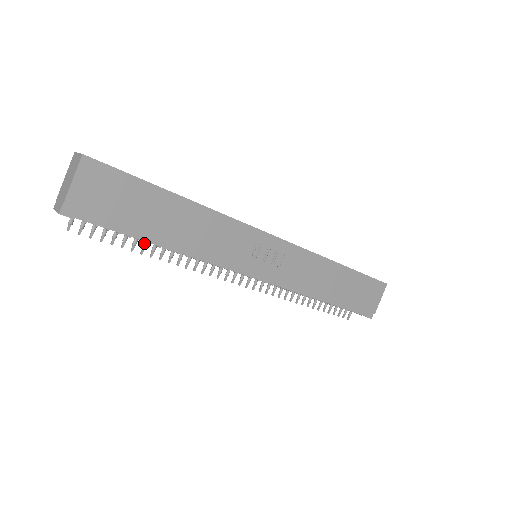
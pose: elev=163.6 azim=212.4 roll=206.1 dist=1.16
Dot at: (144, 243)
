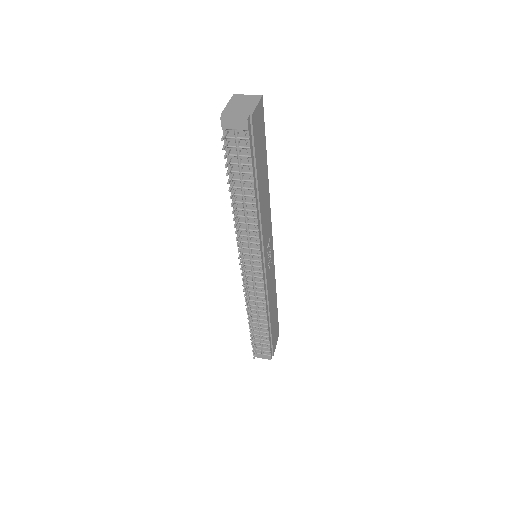
Dot at: (234, 192)
